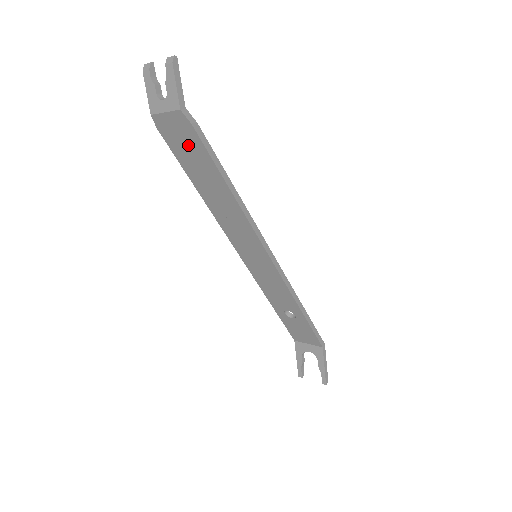
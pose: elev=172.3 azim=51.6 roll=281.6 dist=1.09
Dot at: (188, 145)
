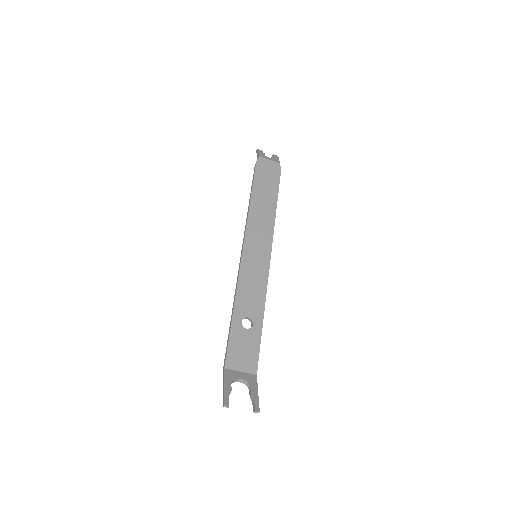
Dot at: (269, 176)
